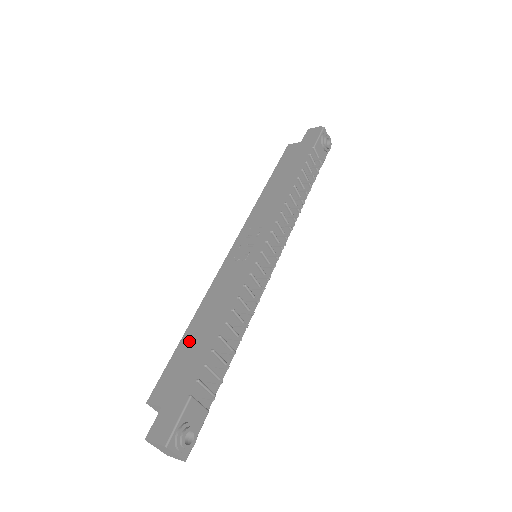
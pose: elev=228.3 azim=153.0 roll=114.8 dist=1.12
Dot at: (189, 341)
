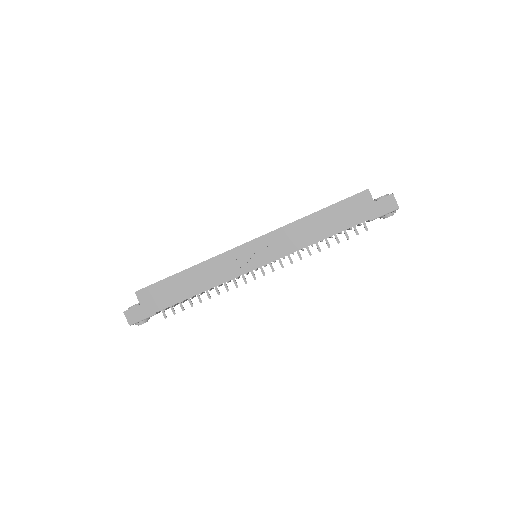
Dot at: (177, 282)
